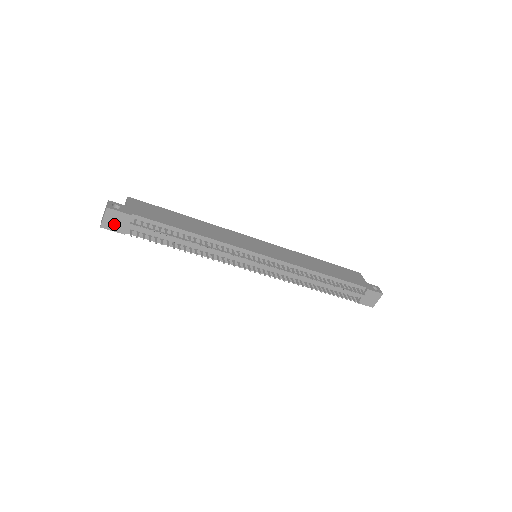
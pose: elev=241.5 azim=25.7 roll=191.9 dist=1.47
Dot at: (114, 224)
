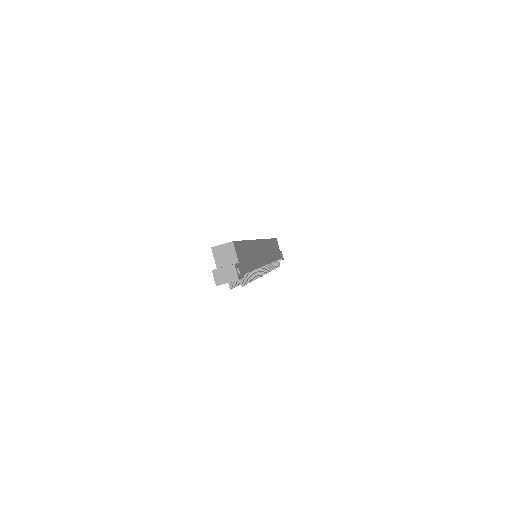
Dot at: occluded
